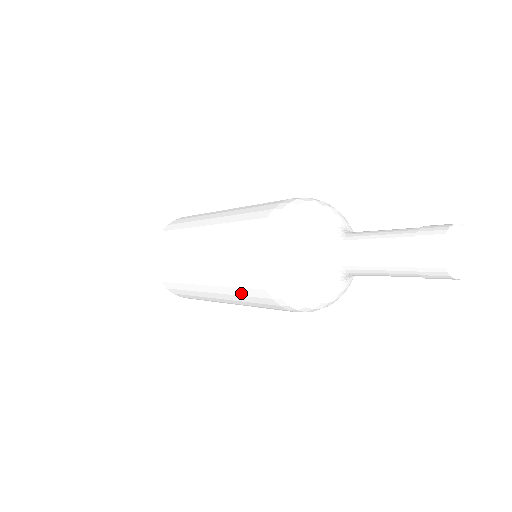
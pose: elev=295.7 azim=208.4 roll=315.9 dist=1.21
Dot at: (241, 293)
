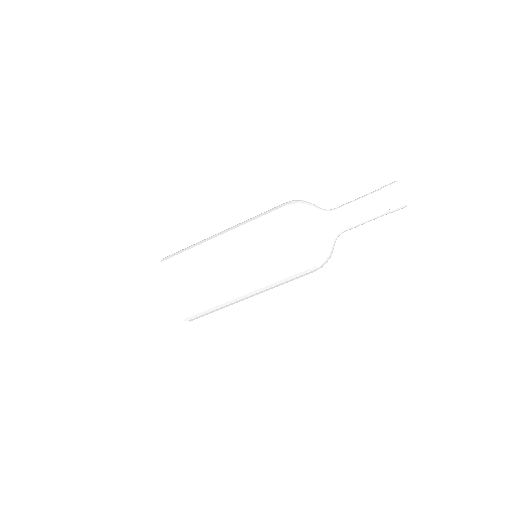
Dot at: (282, 282)
